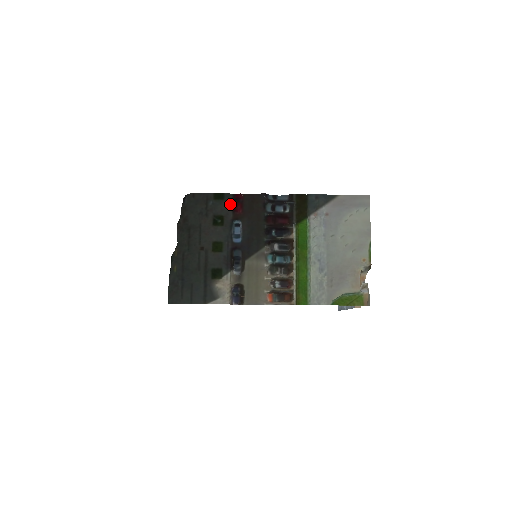
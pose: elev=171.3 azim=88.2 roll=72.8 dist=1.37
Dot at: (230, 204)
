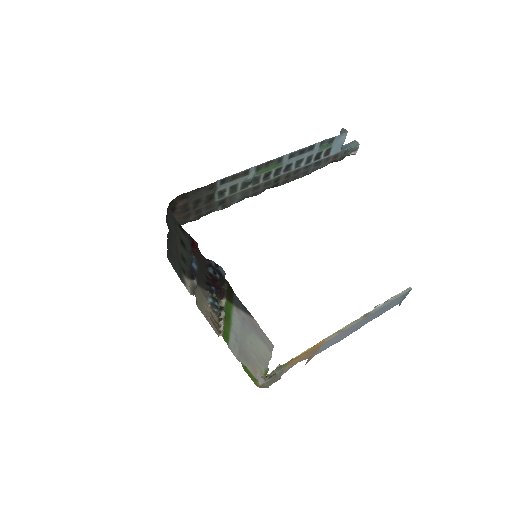
Dot at: (189, 240)
